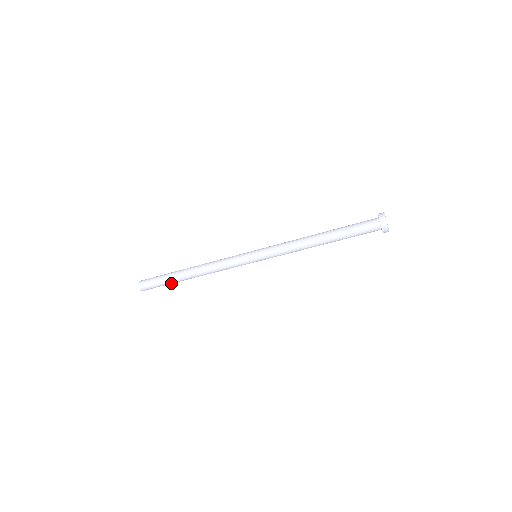
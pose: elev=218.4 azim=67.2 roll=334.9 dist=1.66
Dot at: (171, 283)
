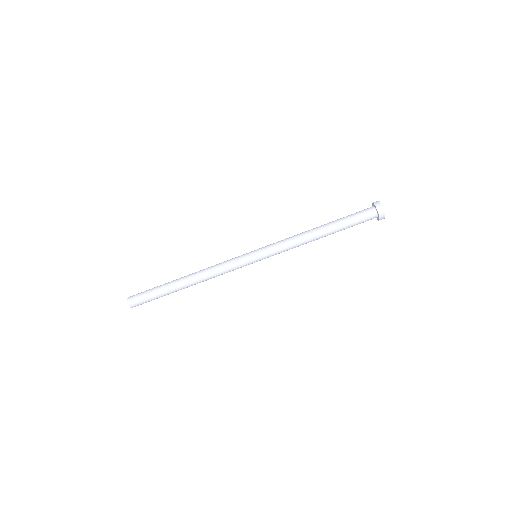
Dot at: (165, 295)
